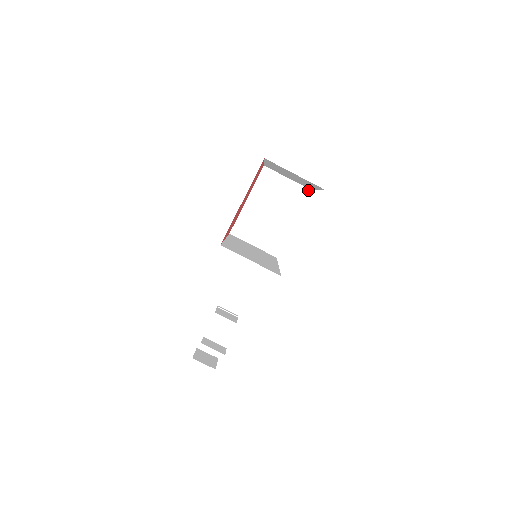
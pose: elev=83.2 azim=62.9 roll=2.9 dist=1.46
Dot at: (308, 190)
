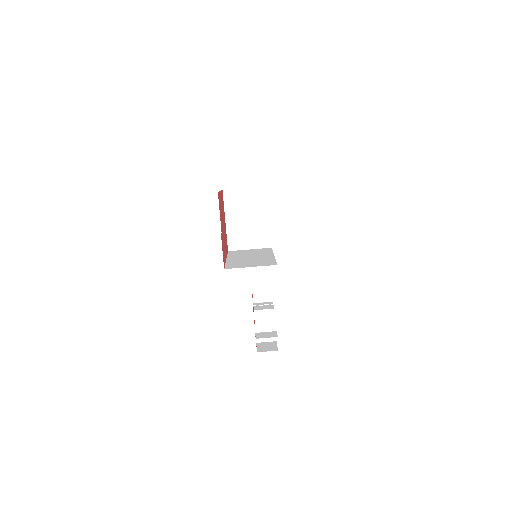
Dot at: (264, 187)
